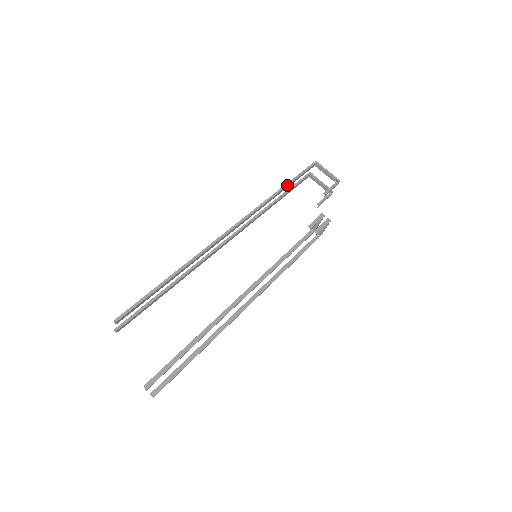
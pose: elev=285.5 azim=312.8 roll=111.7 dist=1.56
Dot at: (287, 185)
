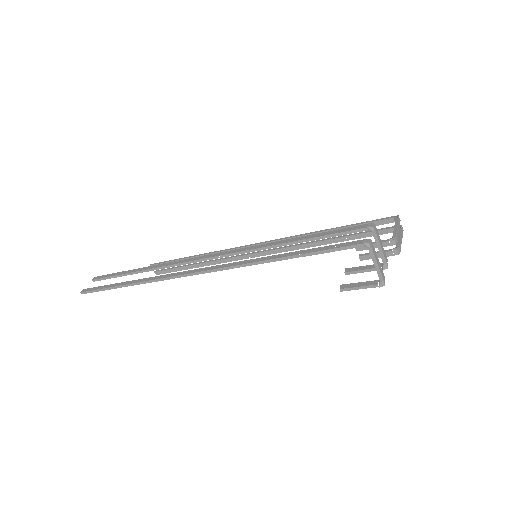
Dot at: (291, 258)
